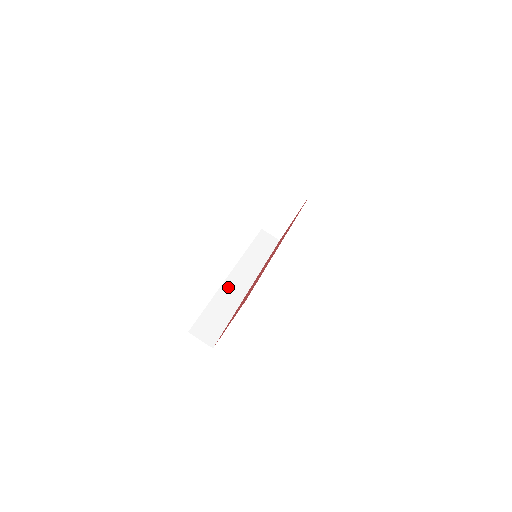
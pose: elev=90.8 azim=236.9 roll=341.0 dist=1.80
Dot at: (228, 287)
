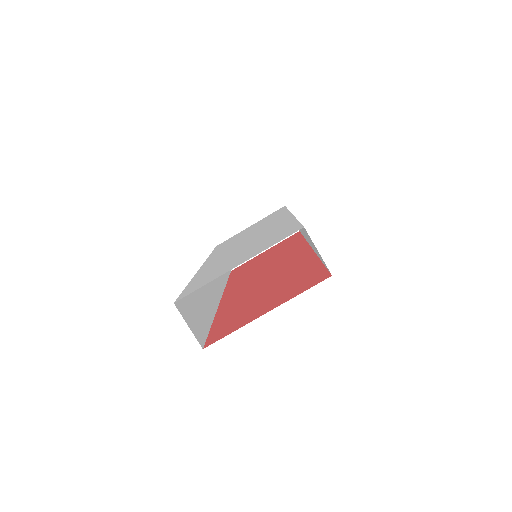
Dot at: occluded
